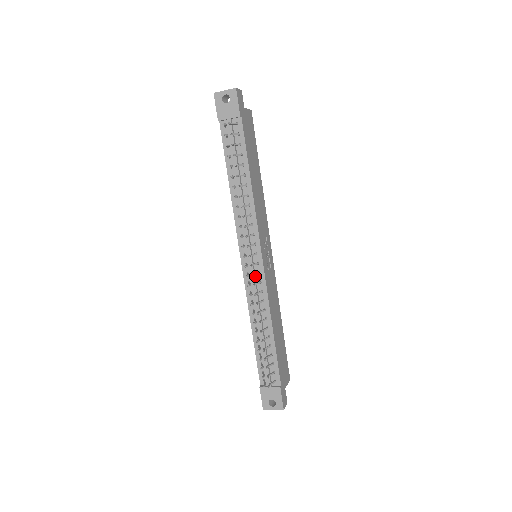
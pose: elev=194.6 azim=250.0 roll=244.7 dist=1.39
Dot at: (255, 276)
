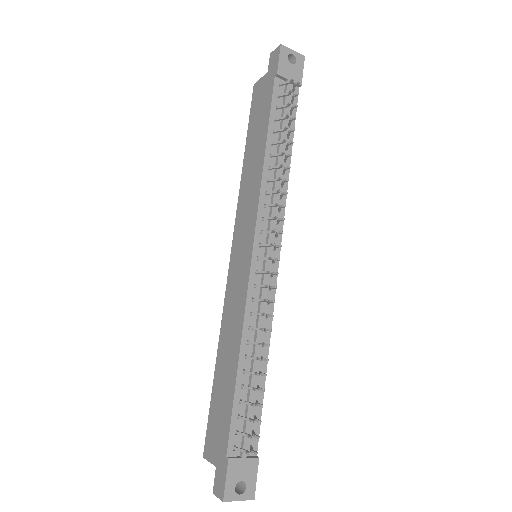
Dot at: (265, 278)
